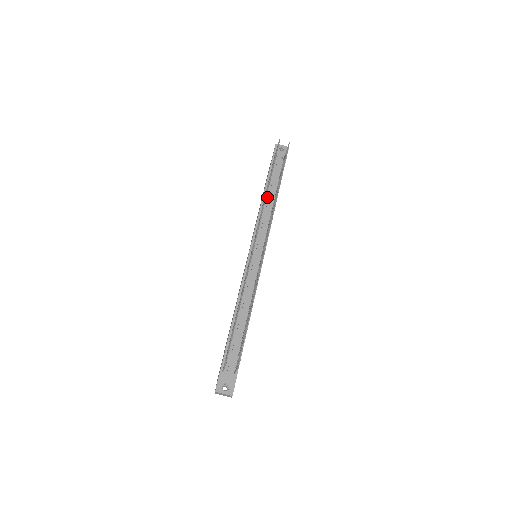
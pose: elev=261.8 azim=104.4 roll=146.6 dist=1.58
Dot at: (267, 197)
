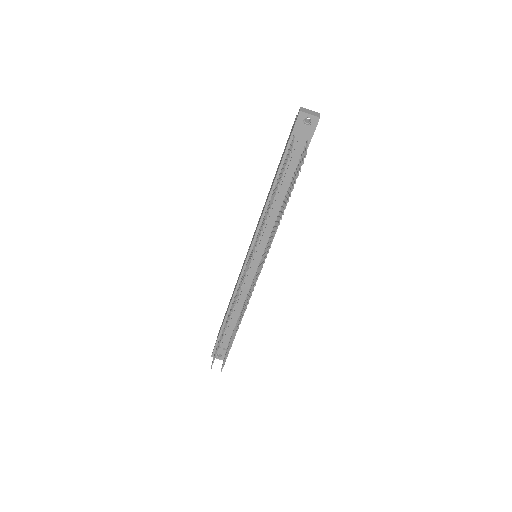
Dot at: (275, 195)
